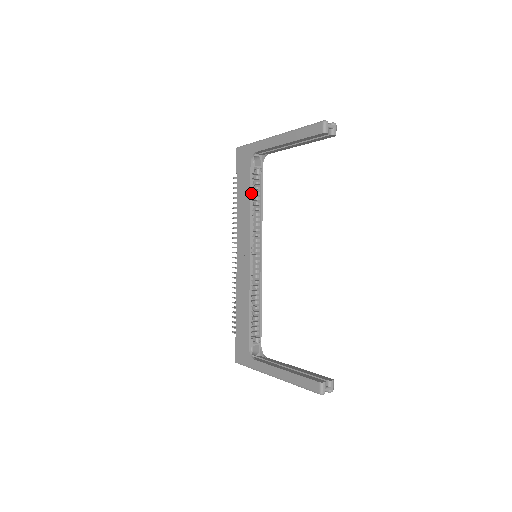
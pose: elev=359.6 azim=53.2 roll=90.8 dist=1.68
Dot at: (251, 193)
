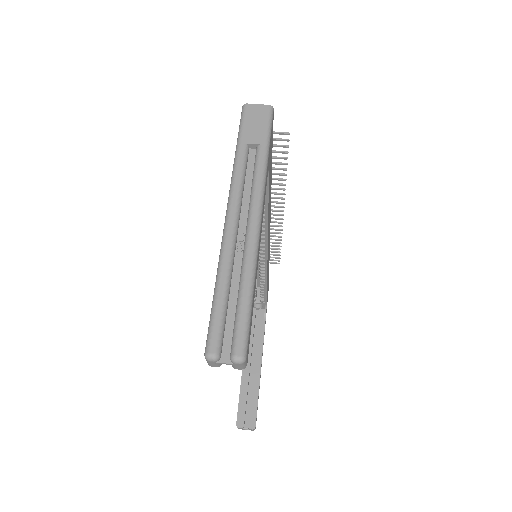
Dot at: occluded
